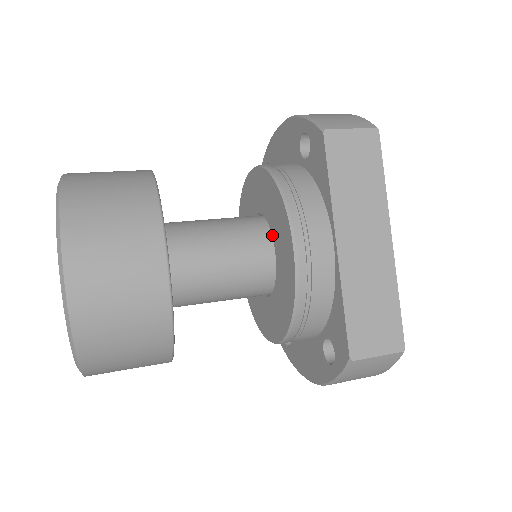
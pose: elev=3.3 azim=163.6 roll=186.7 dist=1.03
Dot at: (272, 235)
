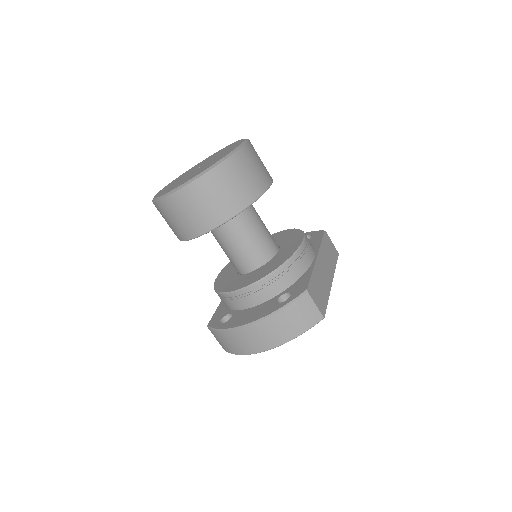
Dot at: (280, 245)
